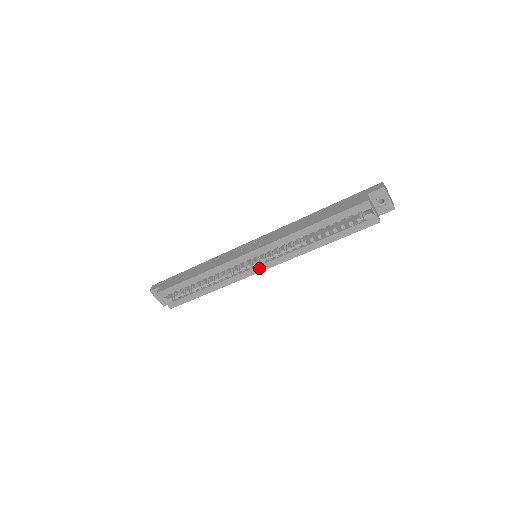
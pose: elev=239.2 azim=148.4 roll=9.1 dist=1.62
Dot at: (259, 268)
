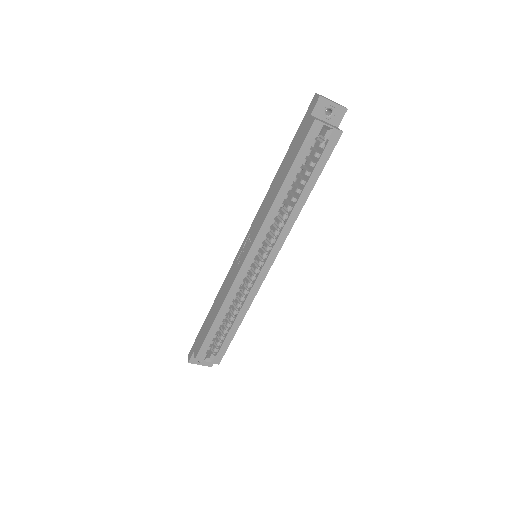
Dot at: (267, 265)
